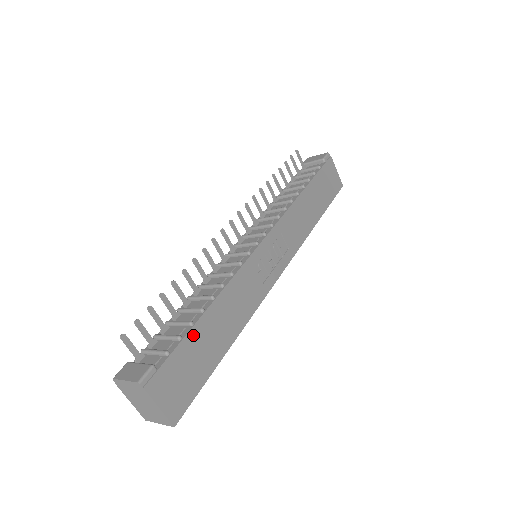
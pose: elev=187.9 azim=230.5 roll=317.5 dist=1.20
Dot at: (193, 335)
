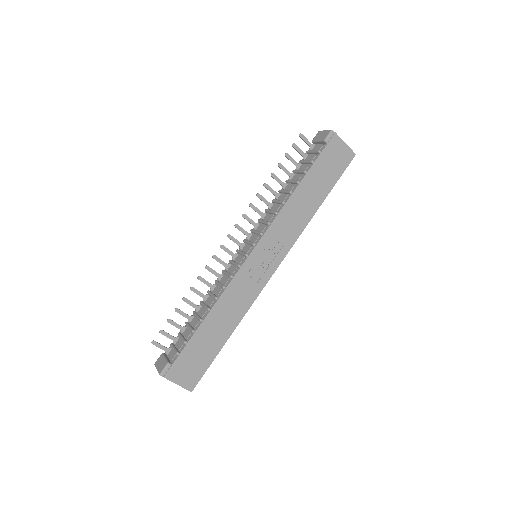
Dot at: (195, 339)
